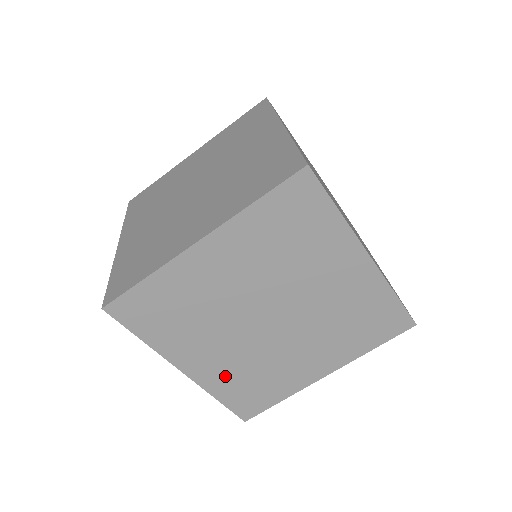
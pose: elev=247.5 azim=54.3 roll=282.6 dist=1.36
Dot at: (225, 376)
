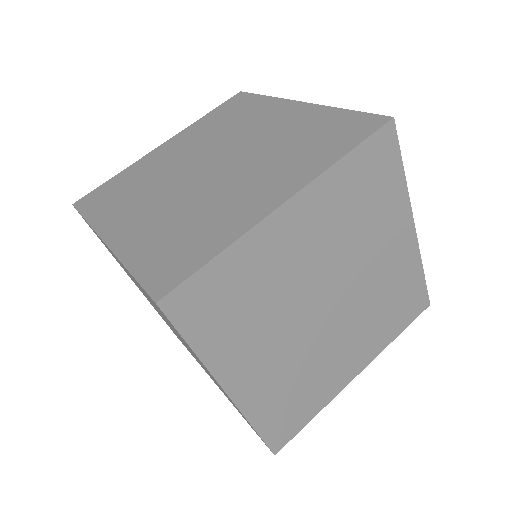
Dot at: (149, 236)
